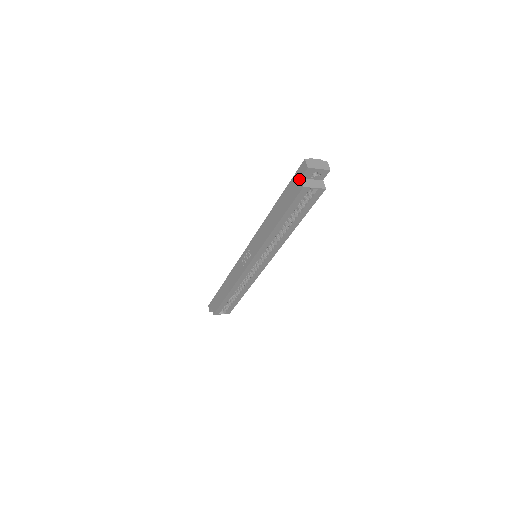
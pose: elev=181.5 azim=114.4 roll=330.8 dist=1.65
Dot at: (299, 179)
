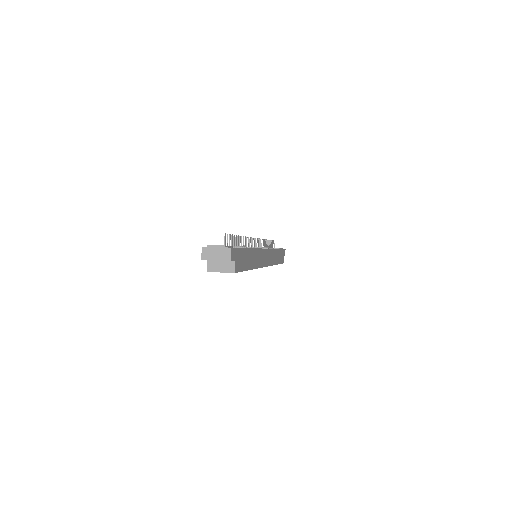
Dot at: occluded
